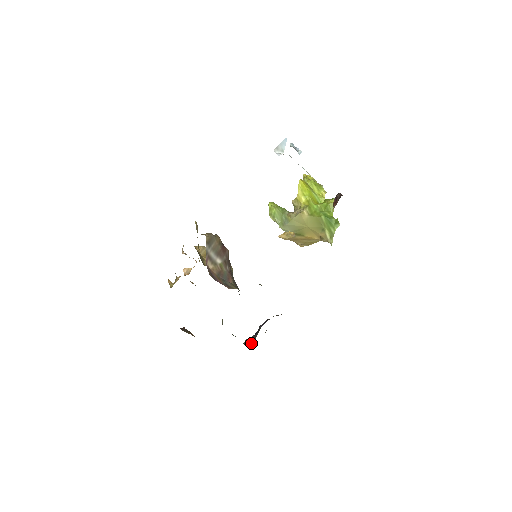
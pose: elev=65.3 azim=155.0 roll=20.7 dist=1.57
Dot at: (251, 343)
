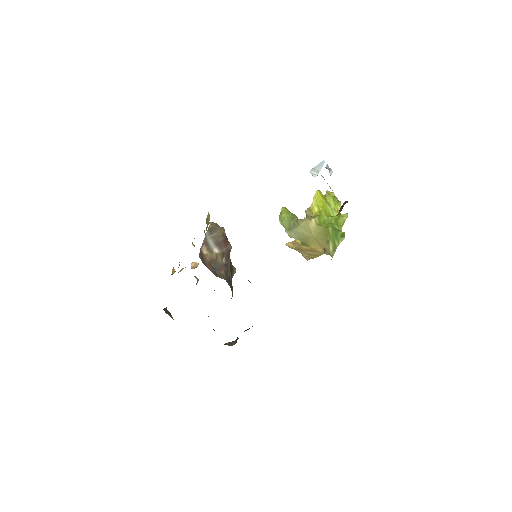
Dot at: (232, 345)
